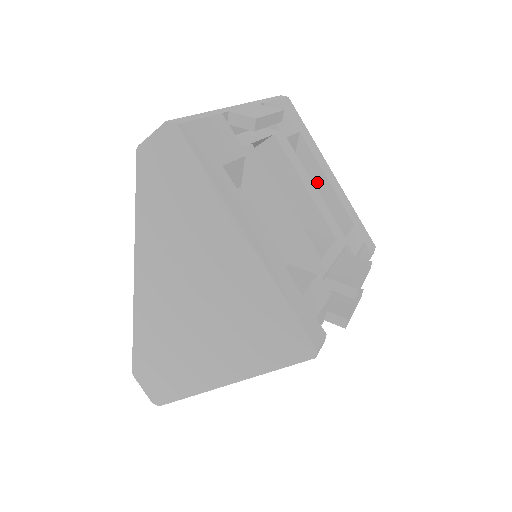
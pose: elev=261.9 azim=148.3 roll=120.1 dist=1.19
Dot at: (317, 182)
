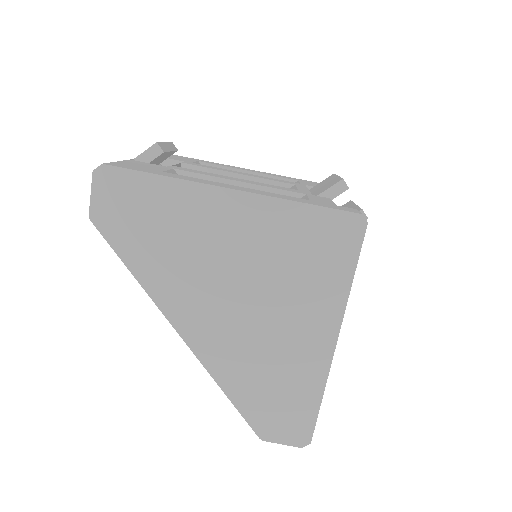
Dot at: occluded
